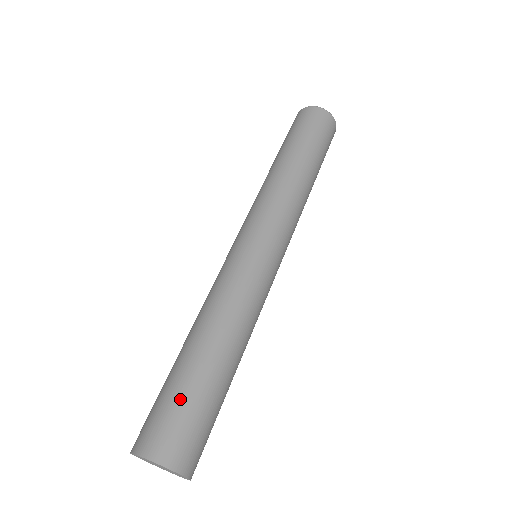
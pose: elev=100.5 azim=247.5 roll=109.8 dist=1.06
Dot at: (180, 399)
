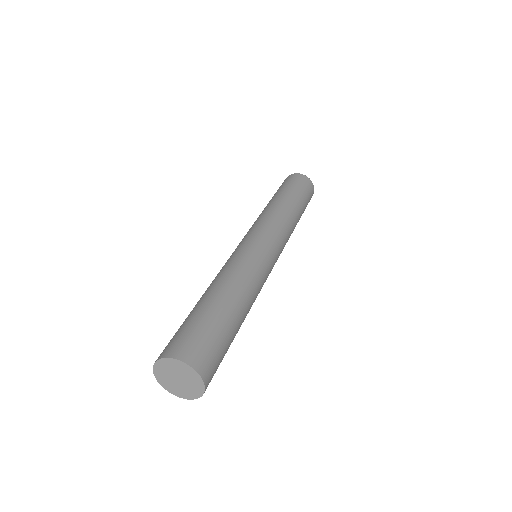
Dot at: (200, 323)
